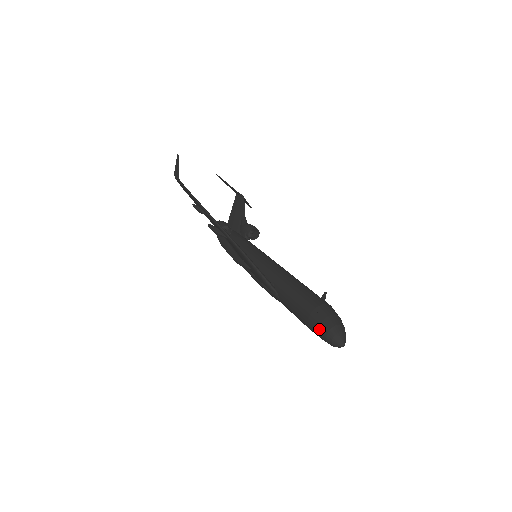
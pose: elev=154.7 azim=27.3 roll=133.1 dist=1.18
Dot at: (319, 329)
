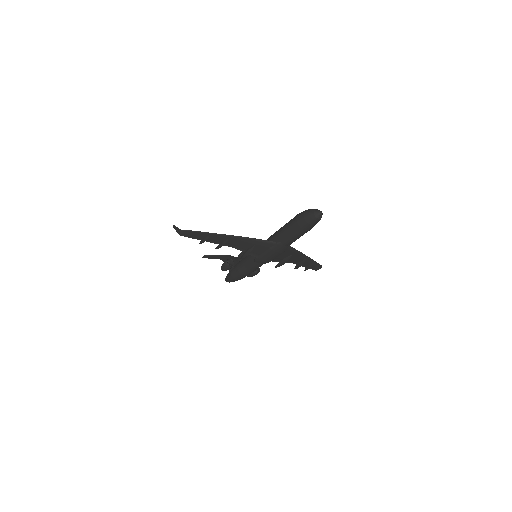
Dot at: (305, 220)
